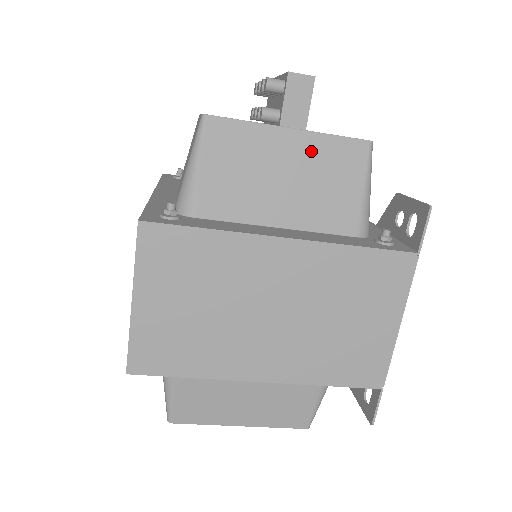
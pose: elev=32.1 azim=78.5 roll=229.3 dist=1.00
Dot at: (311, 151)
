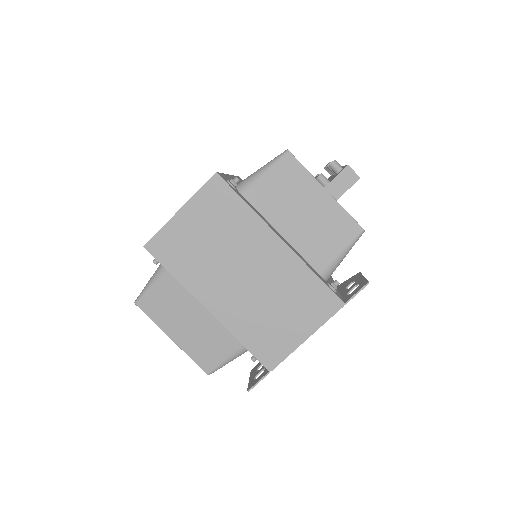
Dot at: (328, 210)
